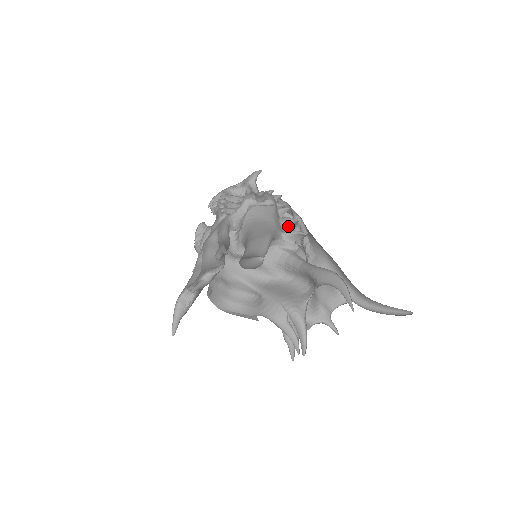
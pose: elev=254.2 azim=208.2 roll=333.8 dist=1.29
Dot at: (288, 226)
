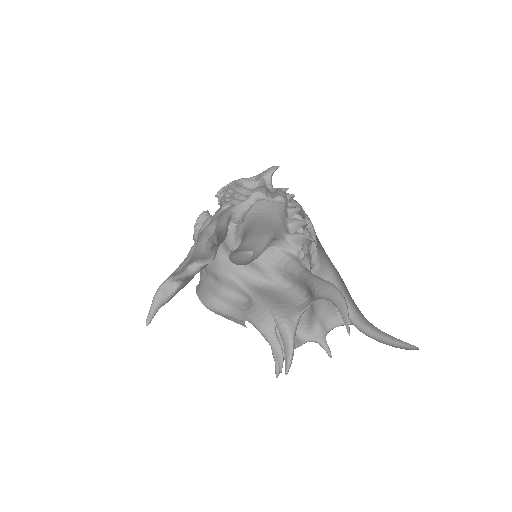
Dot at: (295, 228)
